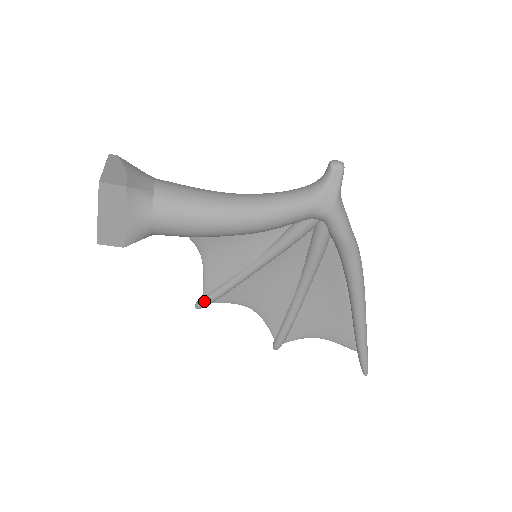
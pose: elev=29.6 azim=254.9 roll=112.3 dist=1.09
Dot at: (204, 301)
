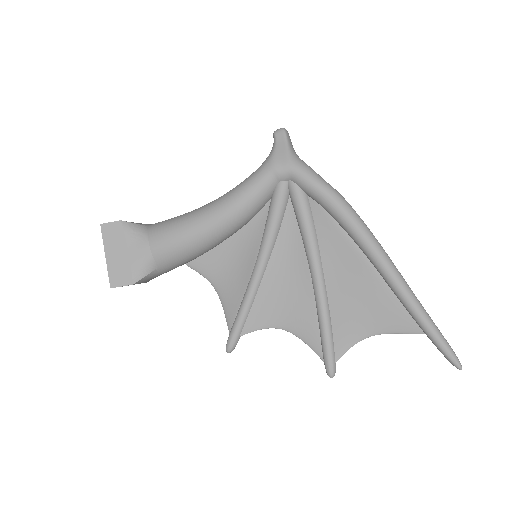
Dot at: (230, 336)
